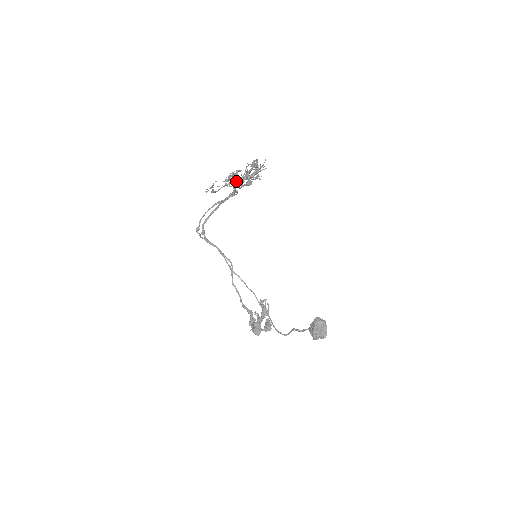
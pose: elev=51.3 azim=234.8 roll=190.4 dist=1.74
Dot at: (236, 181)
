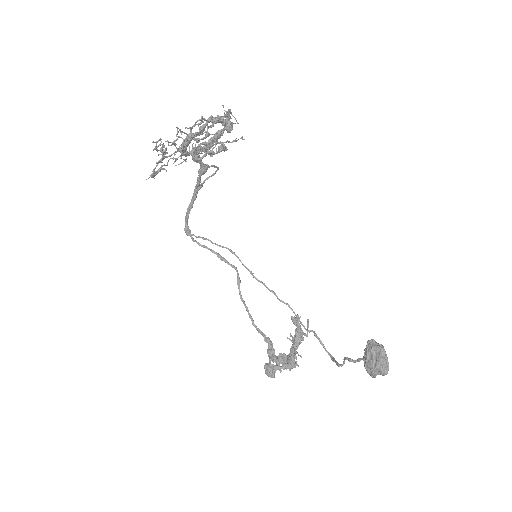
Dot at: (162, 151)
